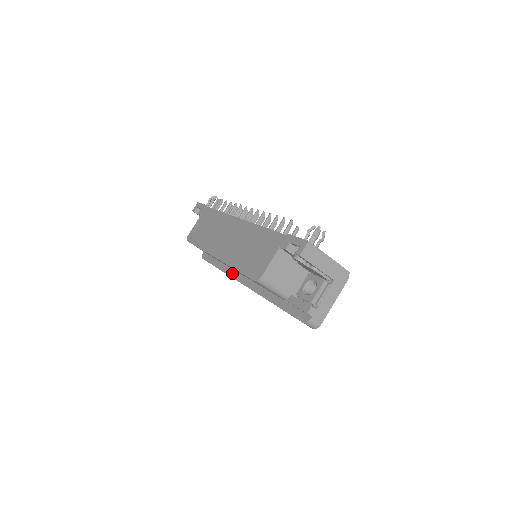
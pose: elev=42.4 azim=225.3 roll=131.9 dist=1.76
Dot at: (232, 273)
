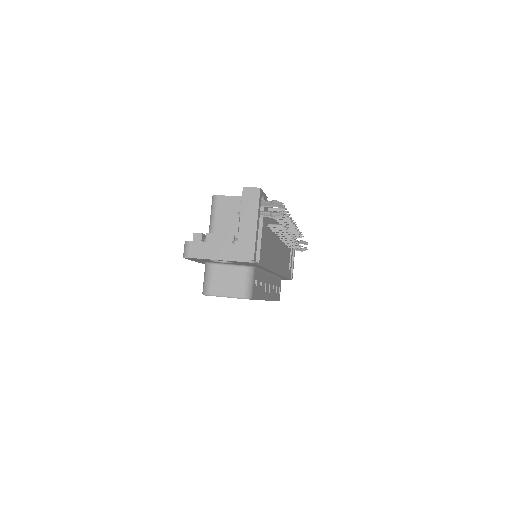
Dot at: occluded
